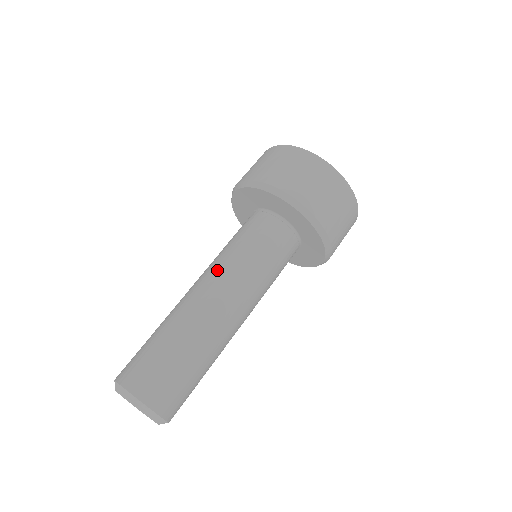
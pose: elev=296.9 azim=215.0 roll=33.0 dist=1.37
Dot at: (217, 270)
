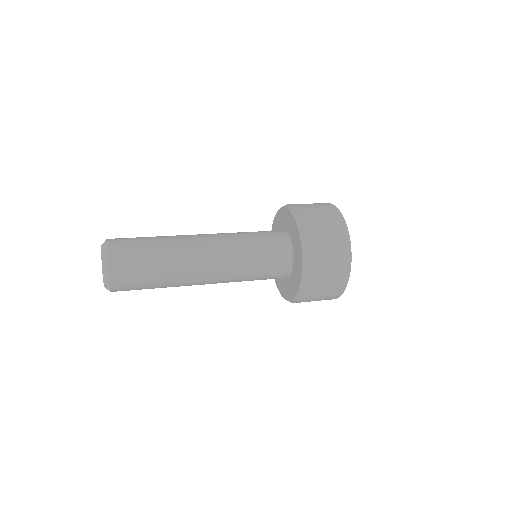
Dot at: occluded
